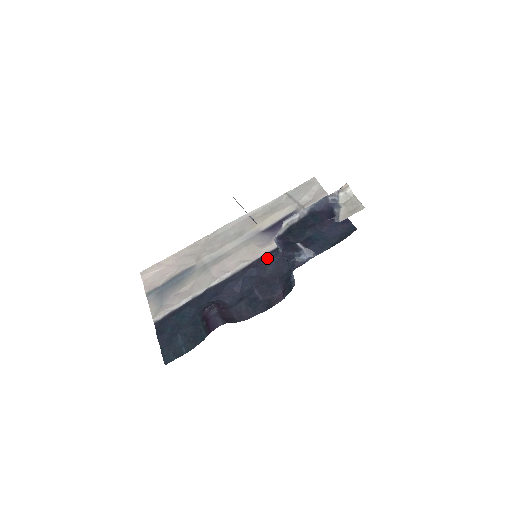
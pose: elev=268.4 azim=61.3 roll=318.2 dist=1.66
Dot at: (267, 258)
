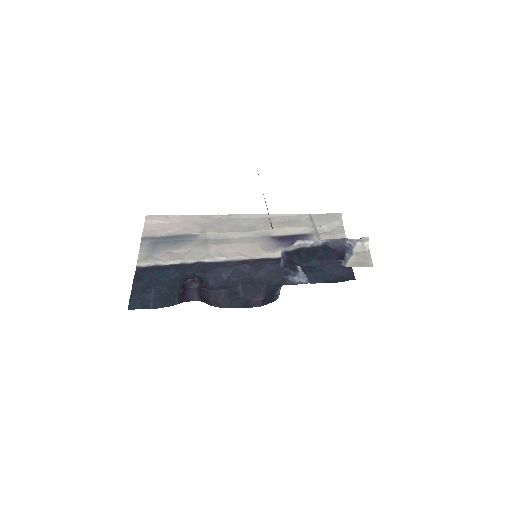
Dot at: (264, 263)
